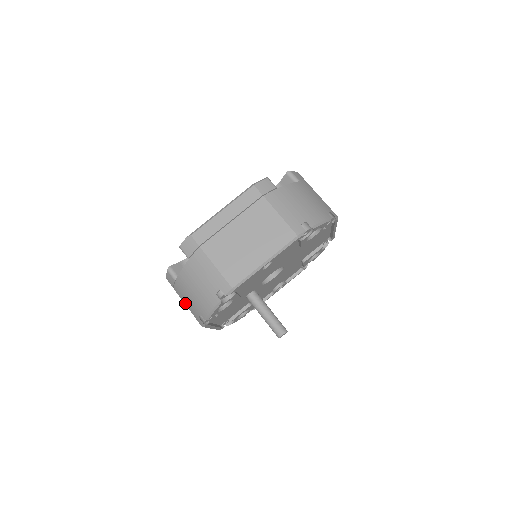
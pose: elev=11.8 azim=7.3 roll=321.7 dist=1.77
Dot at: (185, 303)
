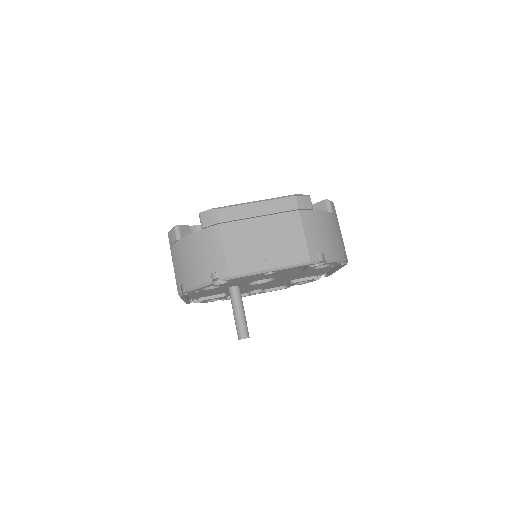
Dot at: (174, 265)
